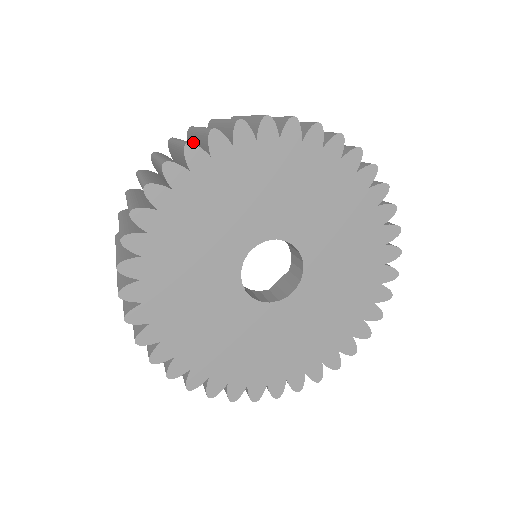
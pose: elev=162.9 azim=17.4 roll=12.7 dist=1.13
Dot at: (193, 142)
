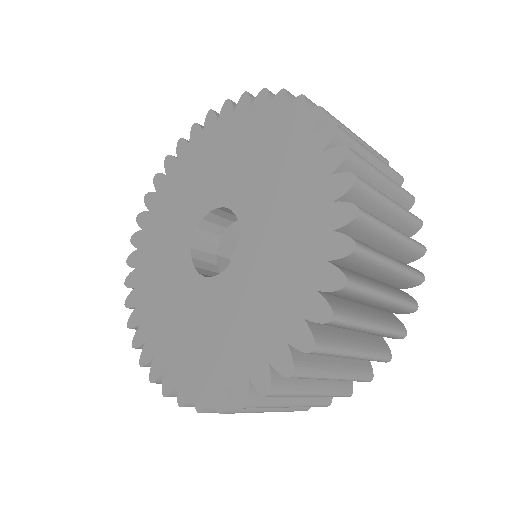
Dot at: occluded
